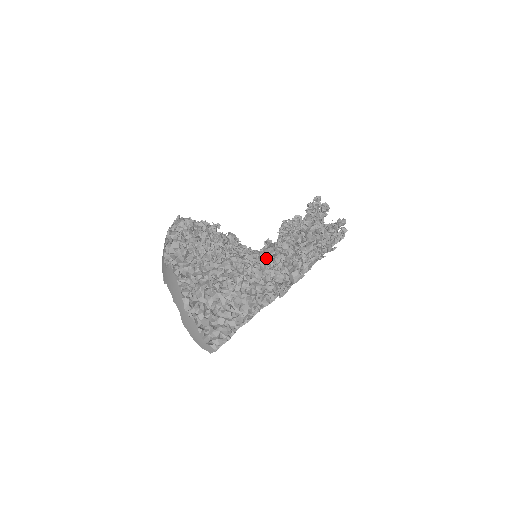
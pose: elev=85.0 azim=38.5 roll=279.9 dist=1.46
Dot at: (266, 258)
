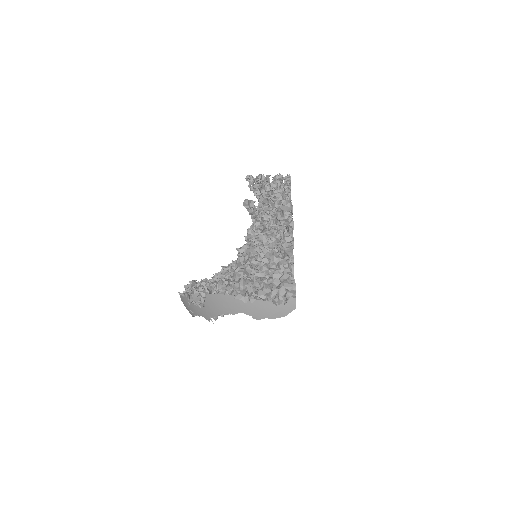
Dot at: (258, 221)
